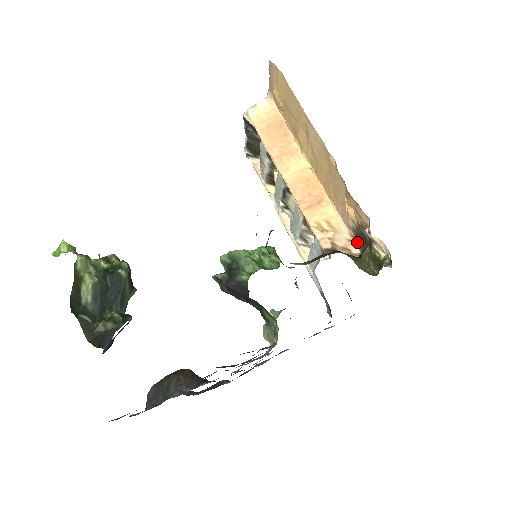
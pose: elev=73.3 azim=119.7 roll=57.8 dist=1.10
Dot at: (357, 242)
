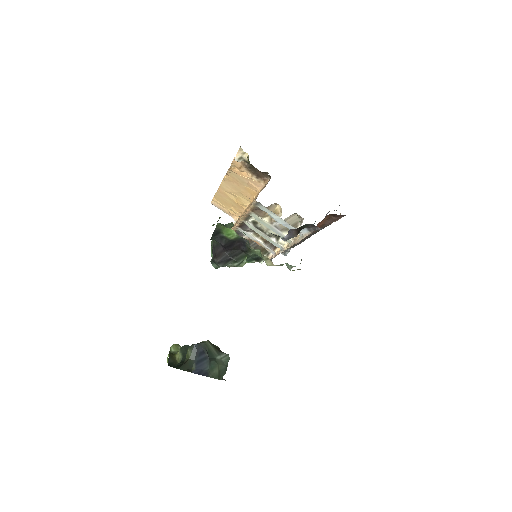
Dot at: (264, 179)
